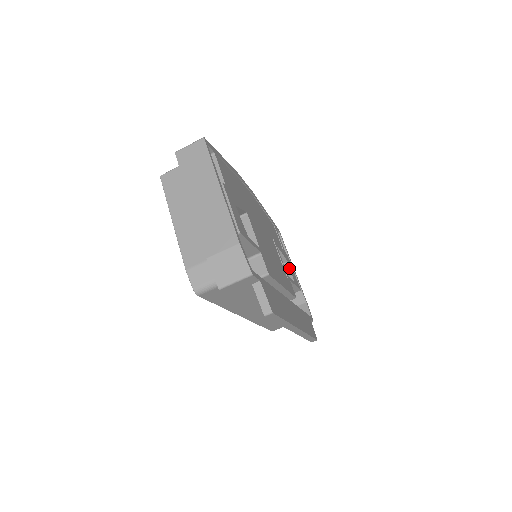
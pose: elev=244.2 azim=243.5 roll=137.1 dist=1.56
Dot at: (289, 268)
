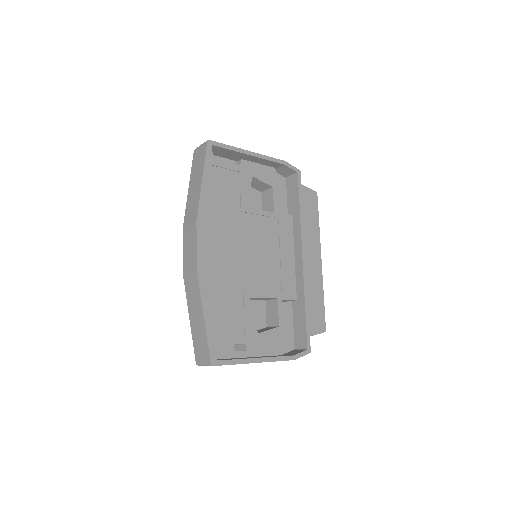
Dot at: (258, 180)
